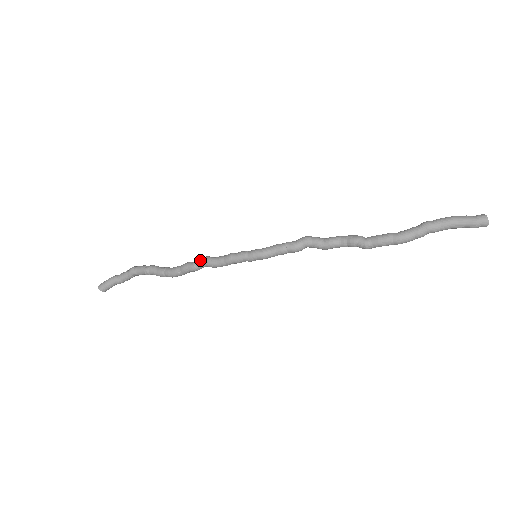
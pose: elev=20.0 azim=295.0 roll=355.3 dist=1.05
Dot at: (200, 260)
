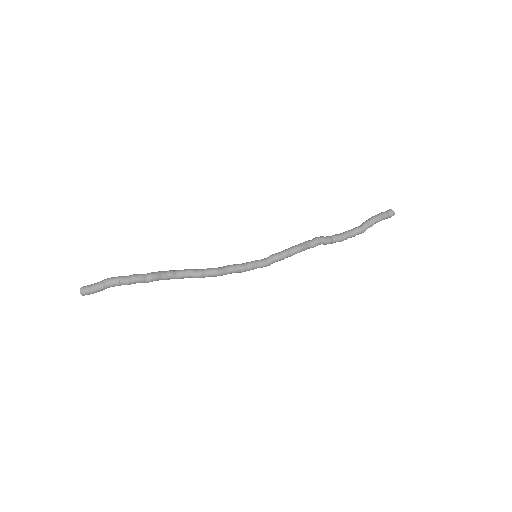
Dot at: occluded
